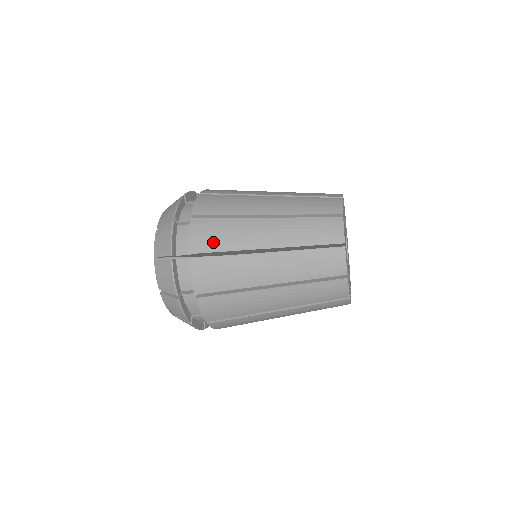
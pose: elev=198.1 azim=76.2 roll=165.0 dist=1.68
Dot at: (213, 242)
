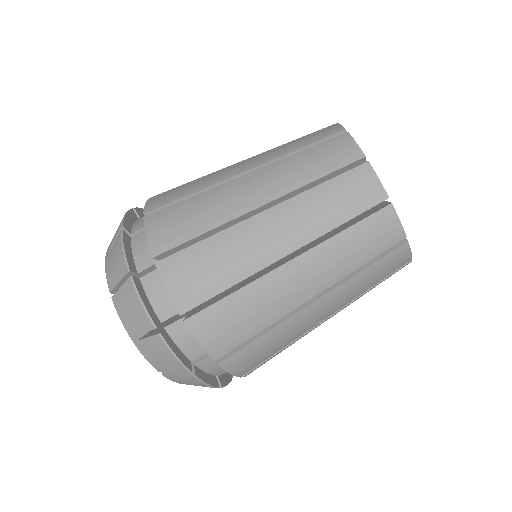
Dot at: occluded
